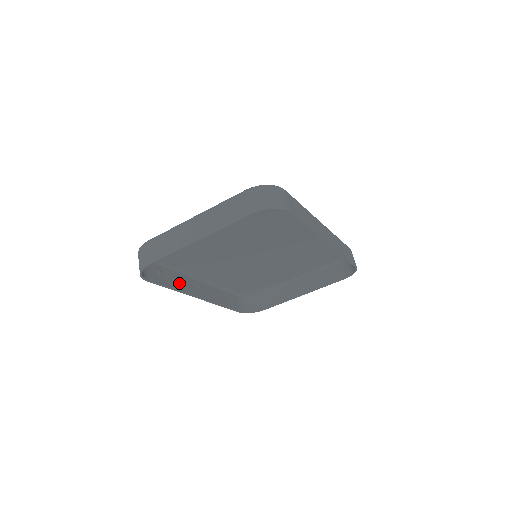
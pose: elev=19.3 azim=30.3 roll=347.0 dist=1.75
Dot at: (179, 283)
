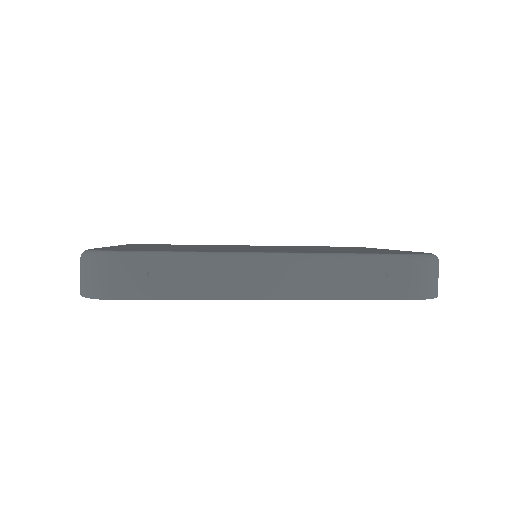
Dot at: occluded
